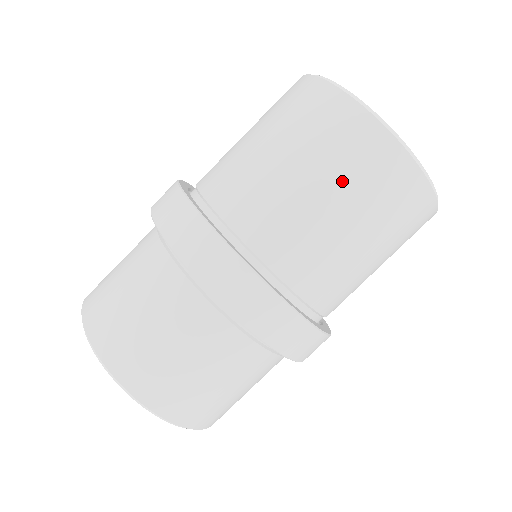
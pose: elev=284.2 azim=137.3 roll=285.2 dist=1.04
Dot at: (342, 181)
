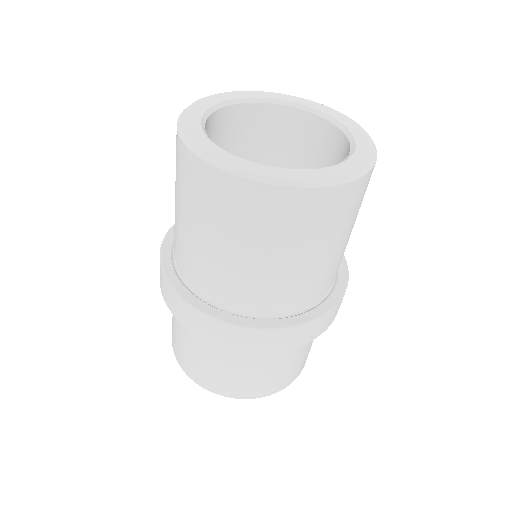
Dot at: (239, 233)
